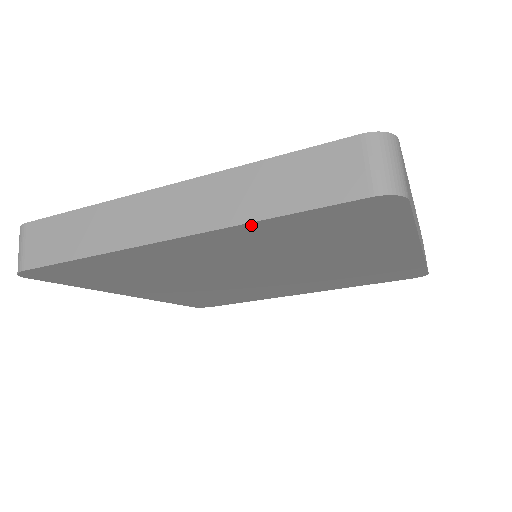
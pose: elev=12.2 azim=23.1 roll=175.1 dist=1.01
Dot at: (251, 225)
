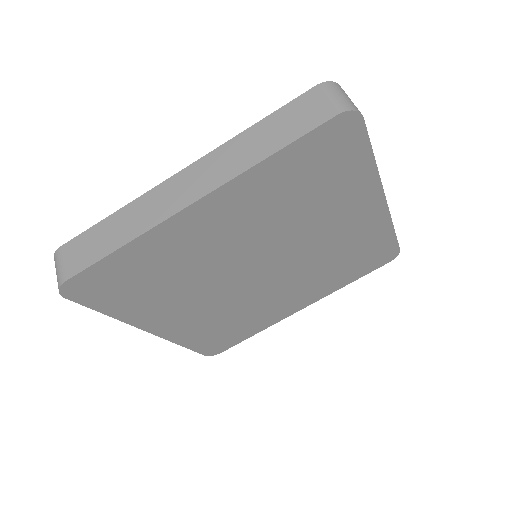
Dot at: (256, 169)
